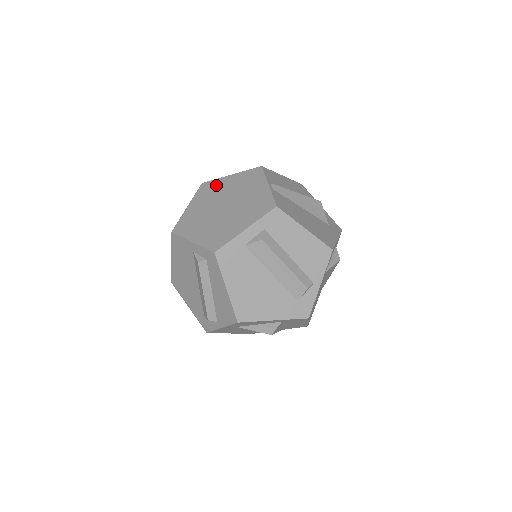
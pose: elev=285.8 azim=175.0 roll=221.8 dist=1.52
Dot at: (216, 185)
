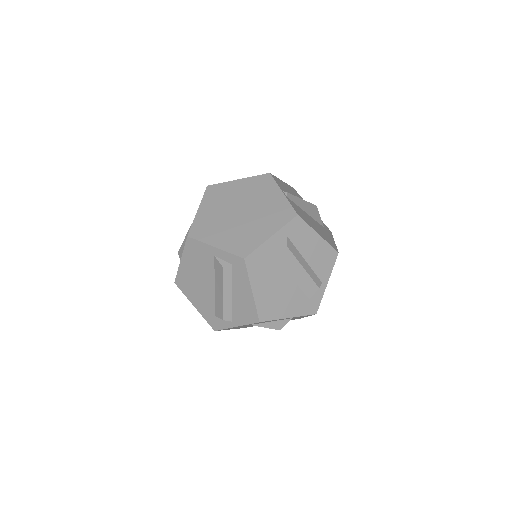
Dot at: (224, 189)
